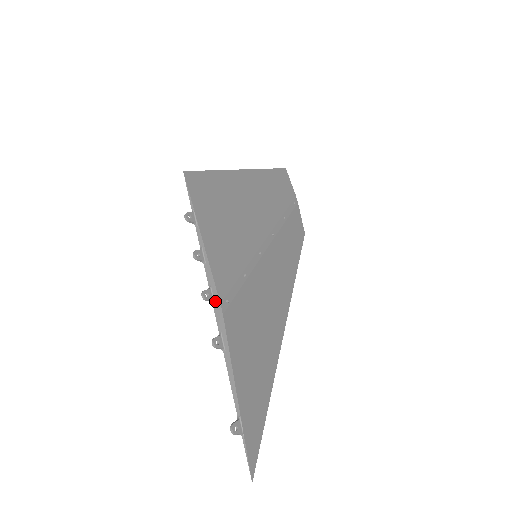
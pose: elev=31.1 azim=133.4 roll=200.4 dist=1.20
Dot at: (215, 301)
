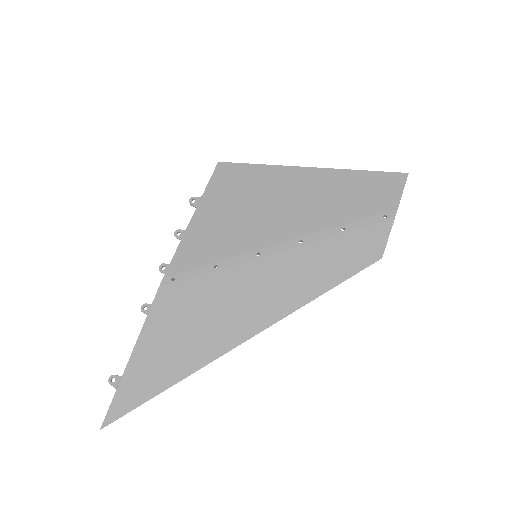
Dot at: (166, 275)
